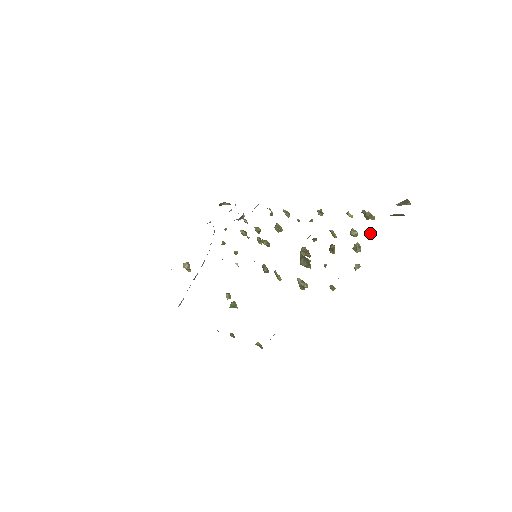
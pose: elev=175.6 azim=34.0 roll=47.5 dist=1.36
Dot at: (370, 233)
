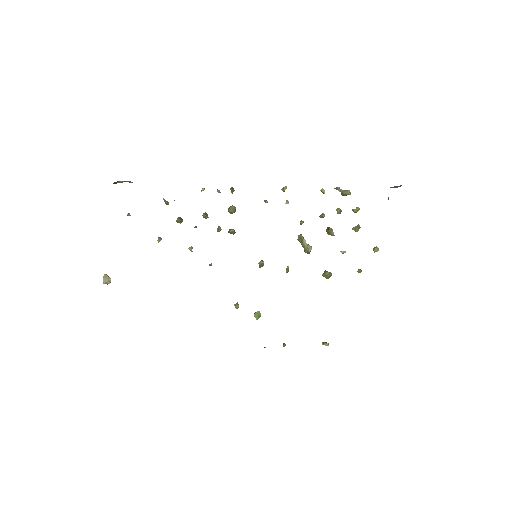
Dot at: occluded
